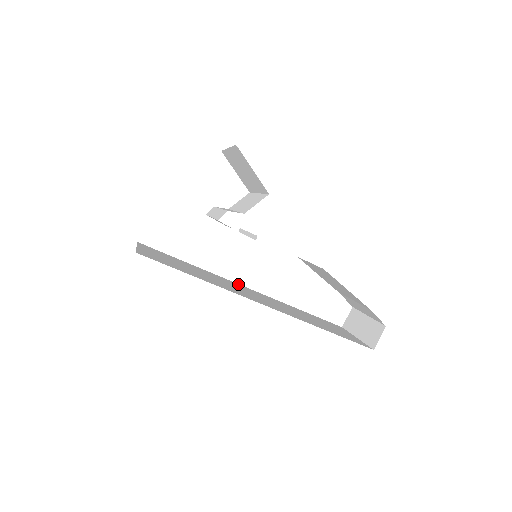
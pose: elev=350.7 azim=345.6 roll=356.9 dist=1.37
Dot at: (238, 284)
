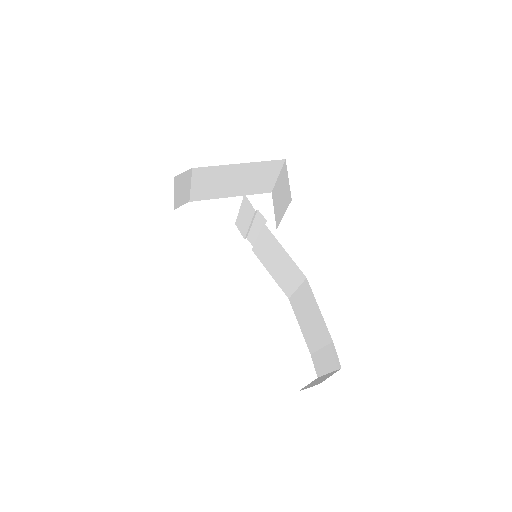
Dot at: occluded
